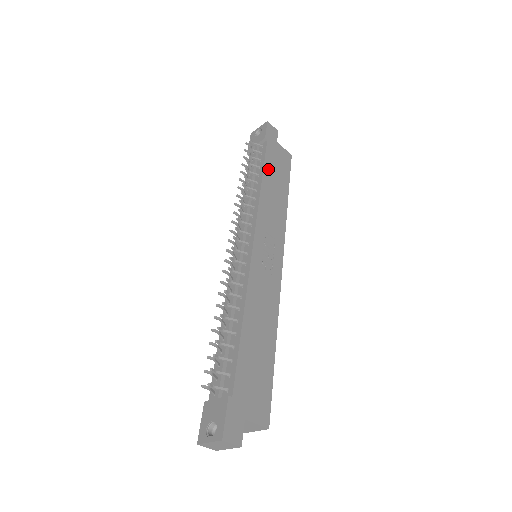
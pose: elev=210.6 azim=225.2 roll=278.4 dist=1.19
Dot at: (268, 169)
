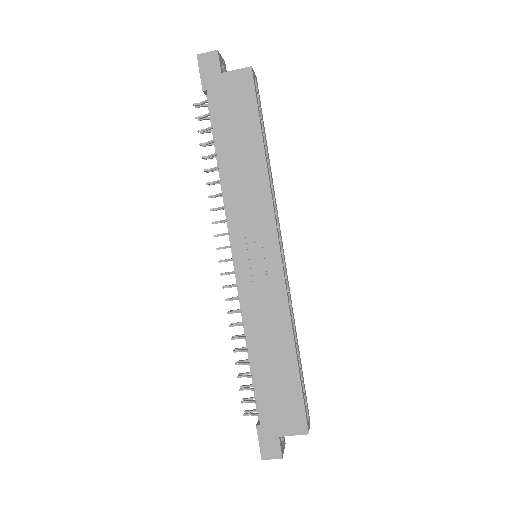
Dot at: (222, 138)
